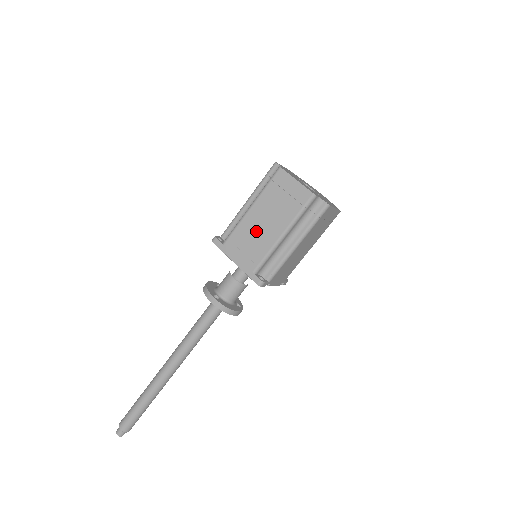
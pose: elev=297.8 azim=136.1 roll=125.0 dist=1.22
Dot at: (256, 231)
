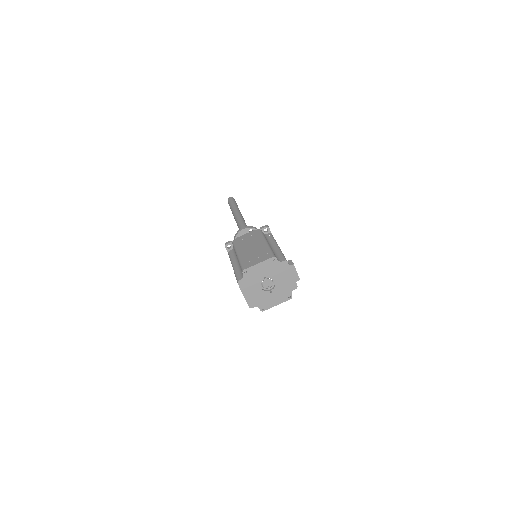
Dot at: occluded
